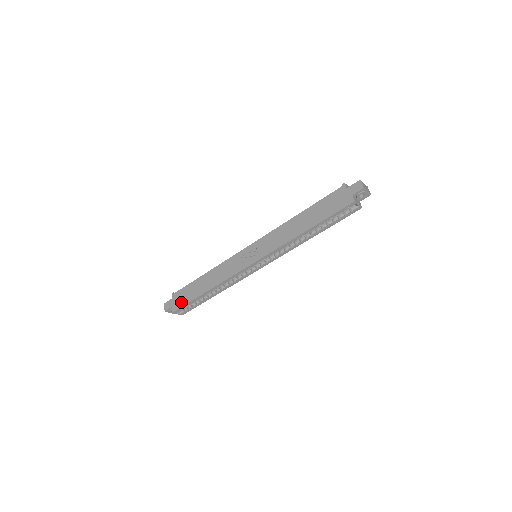
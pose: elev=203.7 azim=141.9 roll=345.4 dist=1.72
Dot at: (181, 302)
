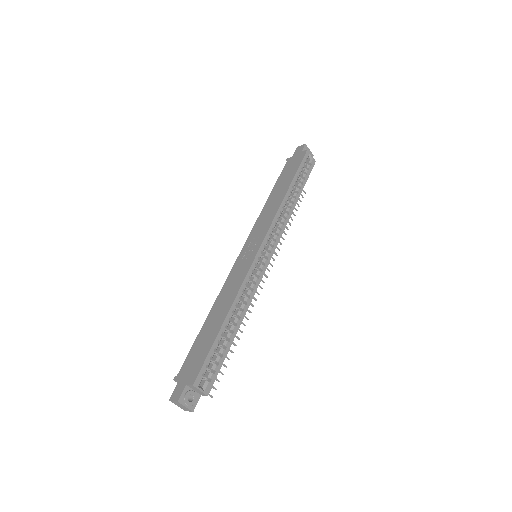
Dot at: (197, 363)
